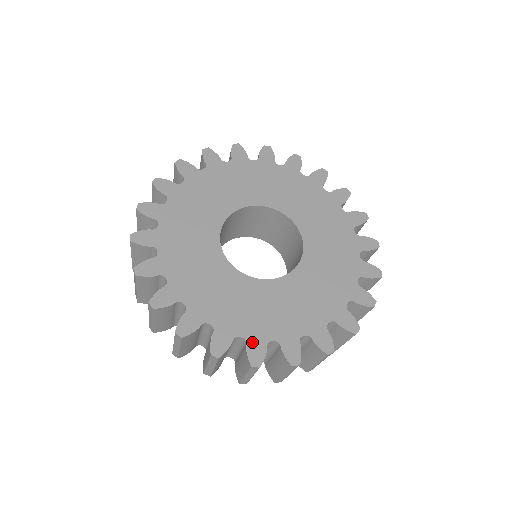
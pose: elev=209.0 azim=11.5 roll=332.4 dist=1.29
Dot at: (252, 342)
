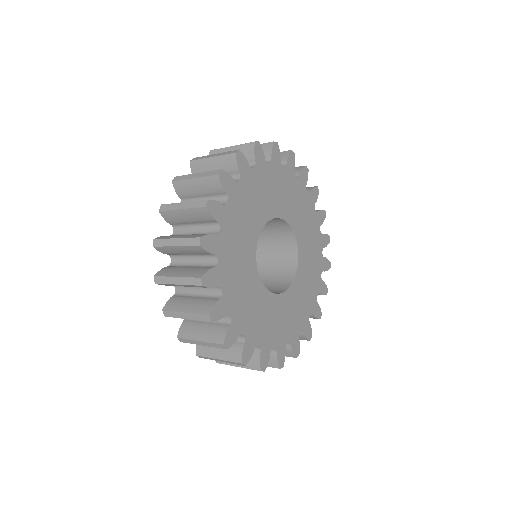
Dot at: (223, 302)
